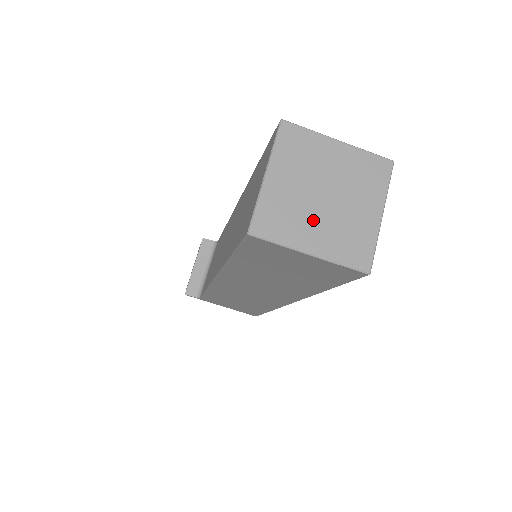
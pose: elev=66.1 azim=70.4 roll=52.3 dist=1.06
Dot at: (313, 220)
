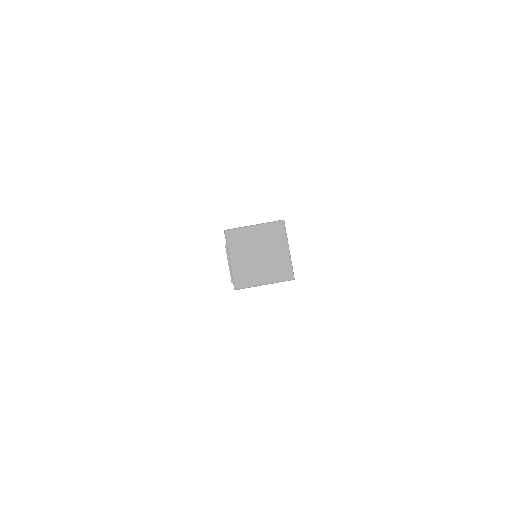
Dot at: (259, 269)
